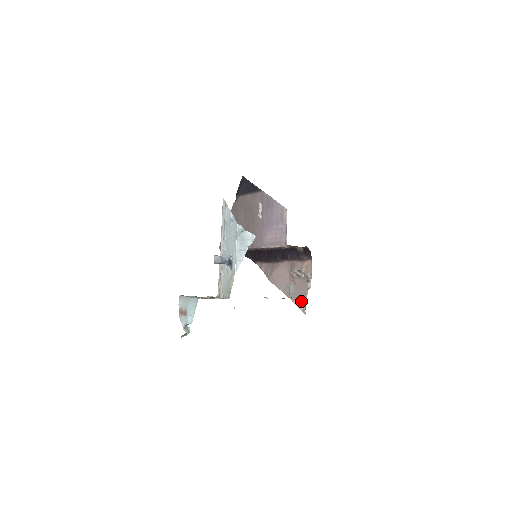
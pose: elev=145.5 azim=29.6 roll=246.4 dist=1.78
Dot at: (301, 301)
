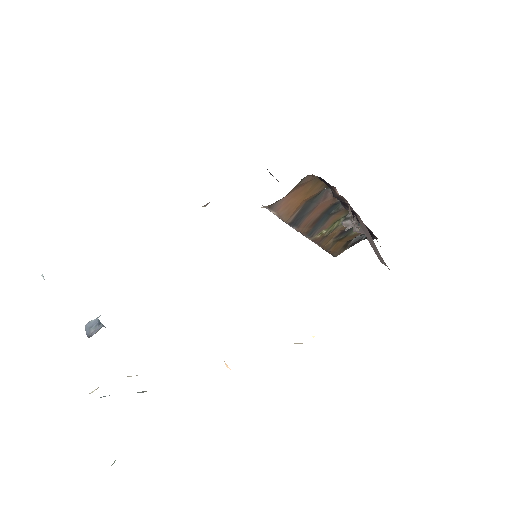
Dot at: occluded
